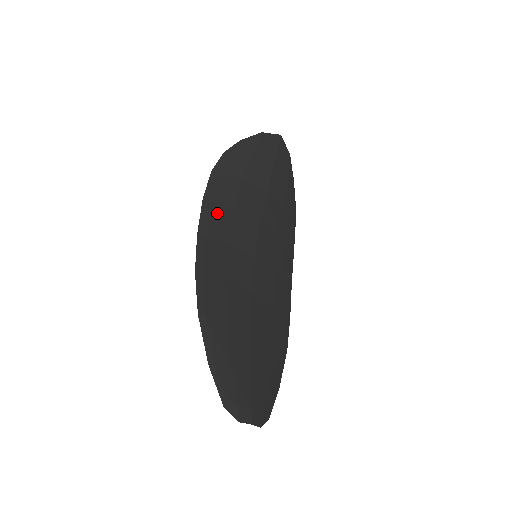
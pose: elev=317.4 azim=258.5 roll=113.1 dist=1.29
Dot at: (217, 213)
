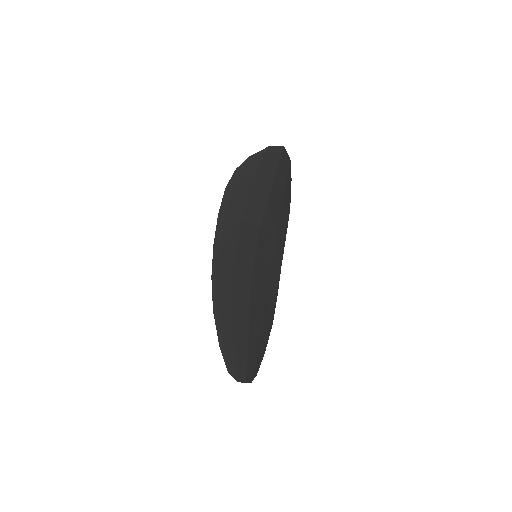
Dot at: (229, 225)
